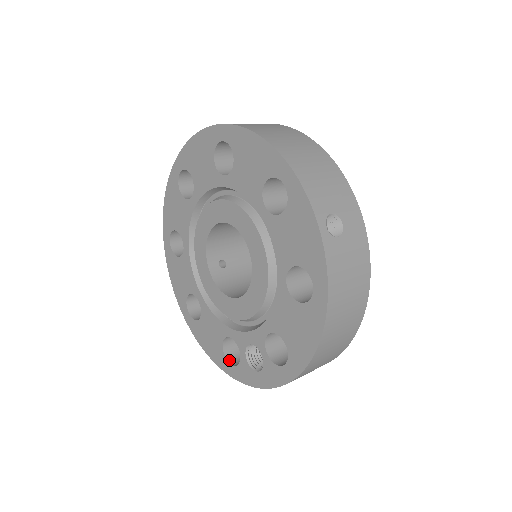
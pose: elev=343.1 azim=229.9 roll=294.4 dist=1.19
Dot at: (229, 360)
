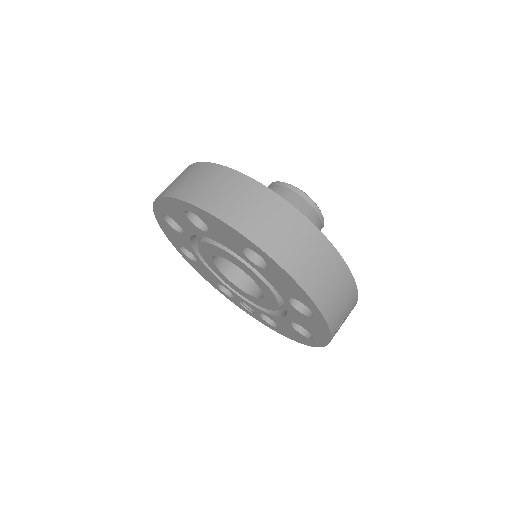
Dot at: (221, 288)
